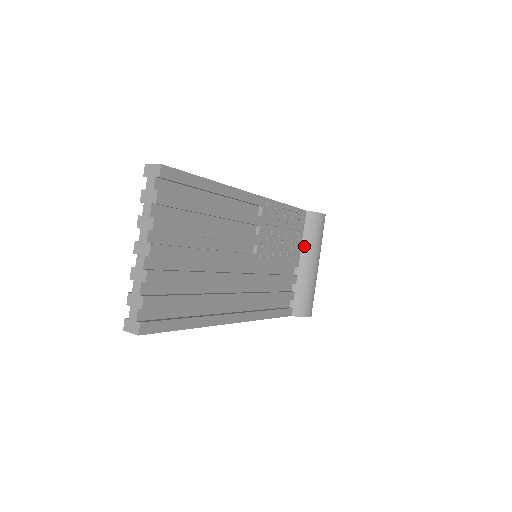
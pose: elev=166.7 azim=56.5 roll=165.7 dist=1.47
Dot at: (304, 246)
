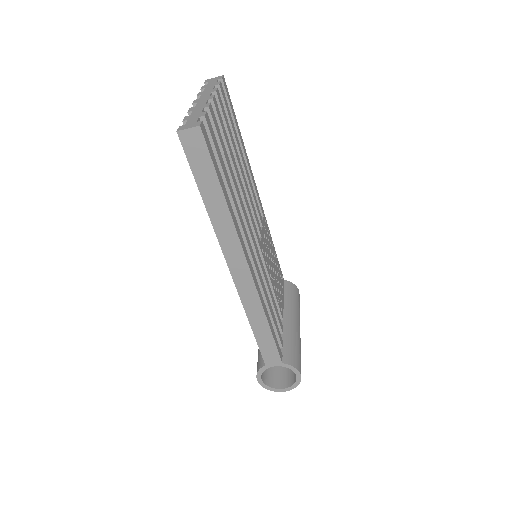
Dot at: (286, 304)
